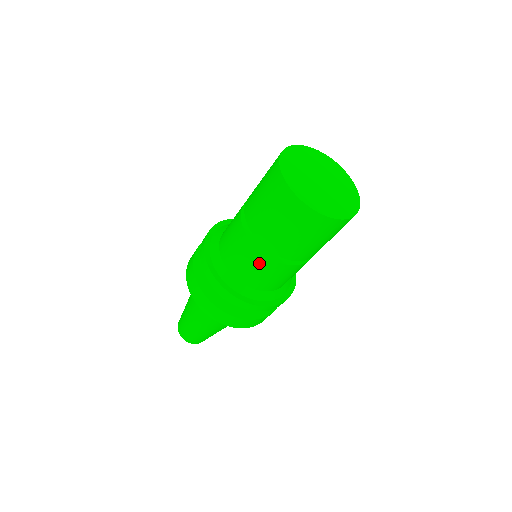
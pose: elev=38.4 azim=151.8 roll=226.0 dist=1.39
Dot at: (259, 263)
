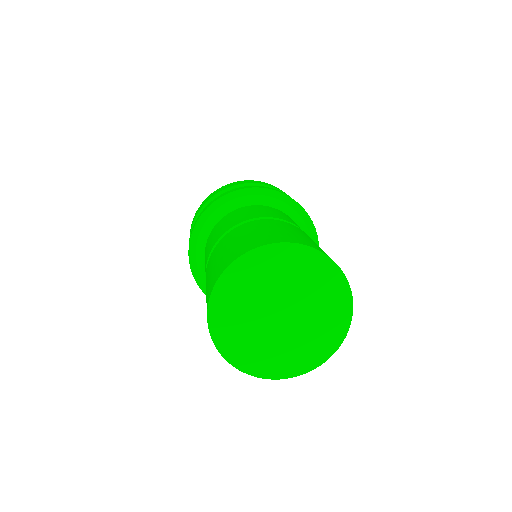
Dot at: occluded
